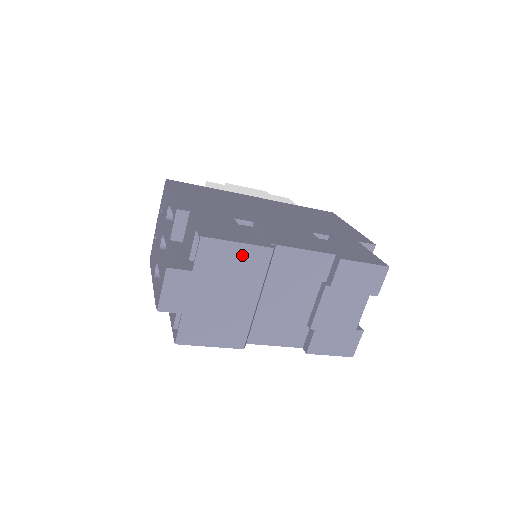
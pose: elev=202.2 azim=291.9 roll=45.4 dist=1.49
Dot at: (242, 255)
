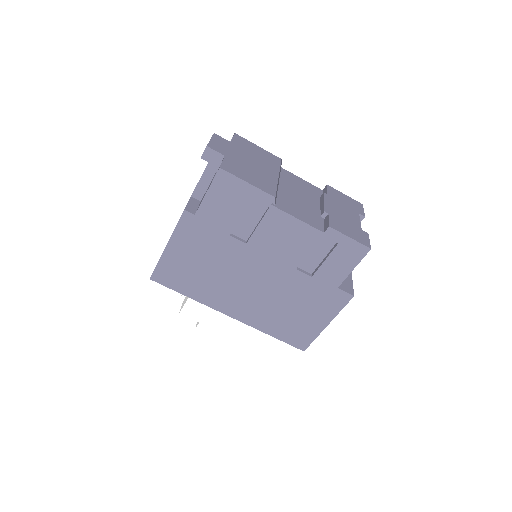
Dot at: (262, 152)
